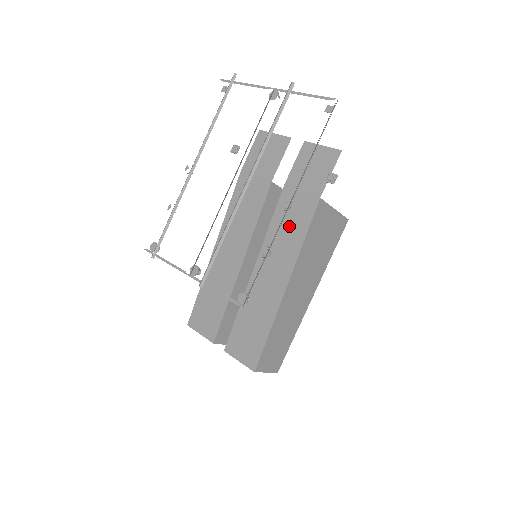
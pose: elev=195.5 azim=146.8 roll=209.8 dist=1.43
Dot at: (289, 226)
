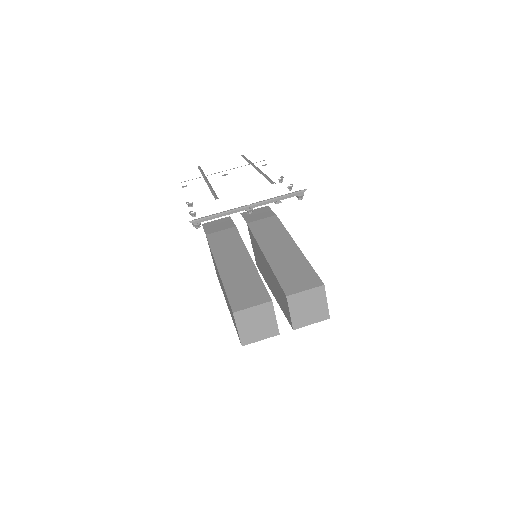
Dot at: (269, 230)
